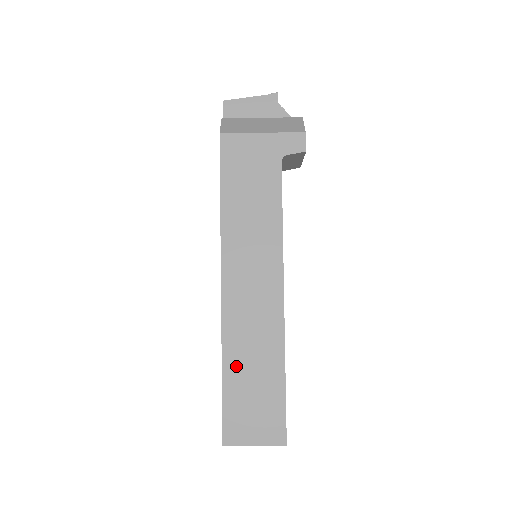
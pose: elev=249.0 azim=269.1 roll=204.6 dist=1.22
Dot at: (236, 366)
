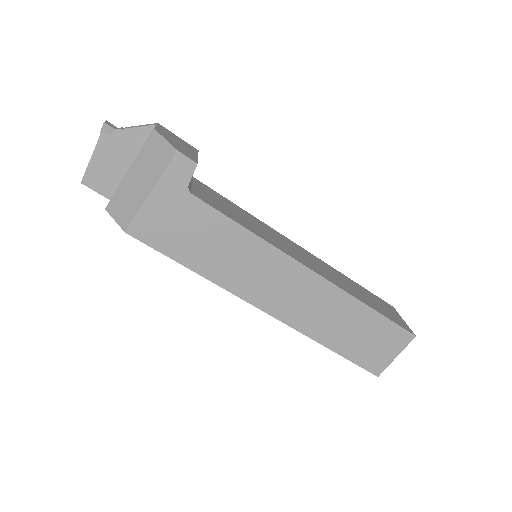
Dot at: (333, 337)
